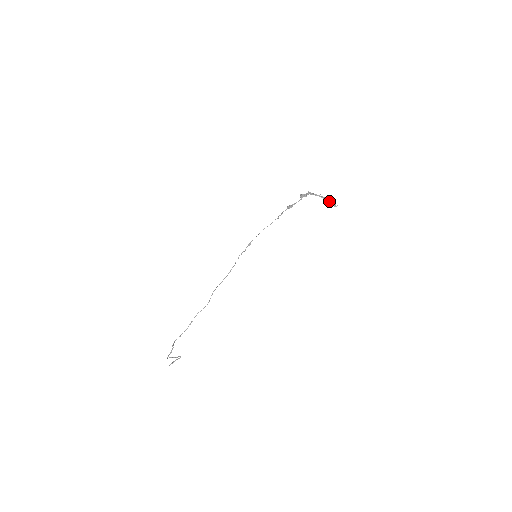
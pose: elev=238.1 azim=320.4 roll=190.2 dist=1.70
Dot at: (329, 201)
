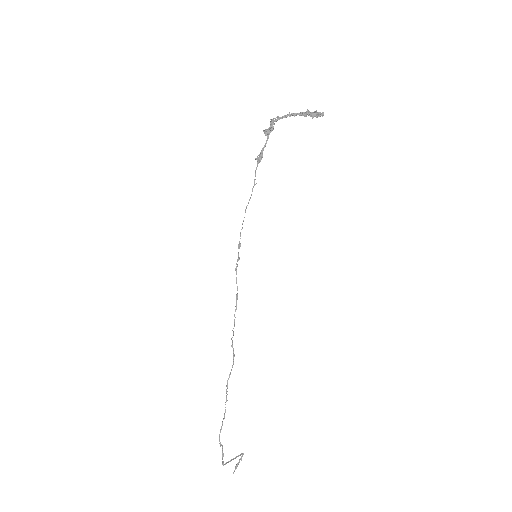
Dot at: (308, 114)
